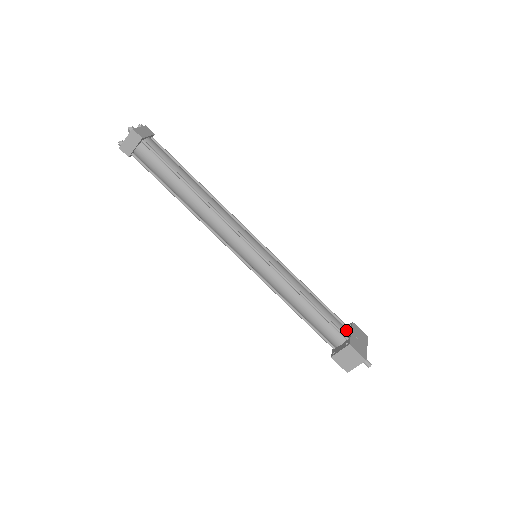
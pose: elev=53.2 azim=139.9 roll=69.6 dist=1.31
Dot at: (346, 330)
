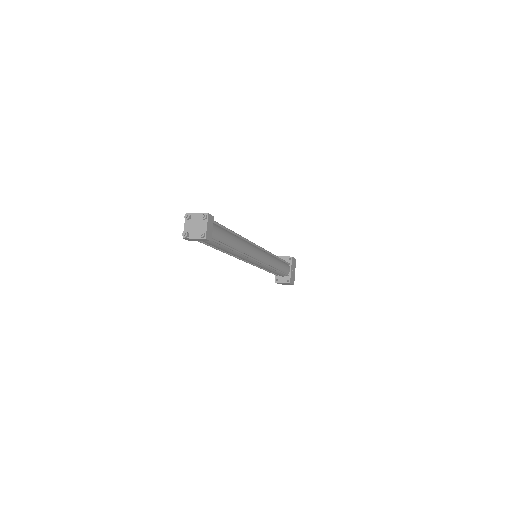
Dot at: (289, 270)
